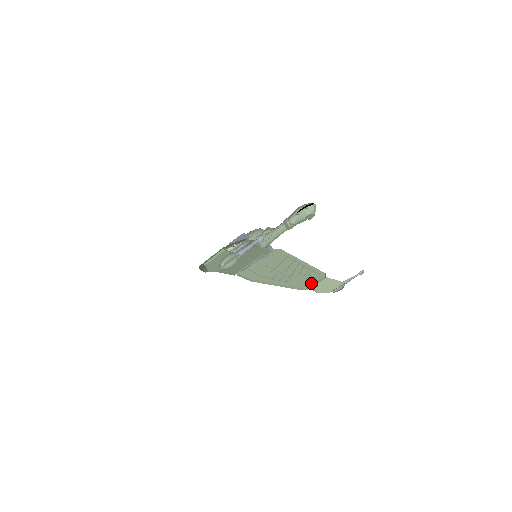
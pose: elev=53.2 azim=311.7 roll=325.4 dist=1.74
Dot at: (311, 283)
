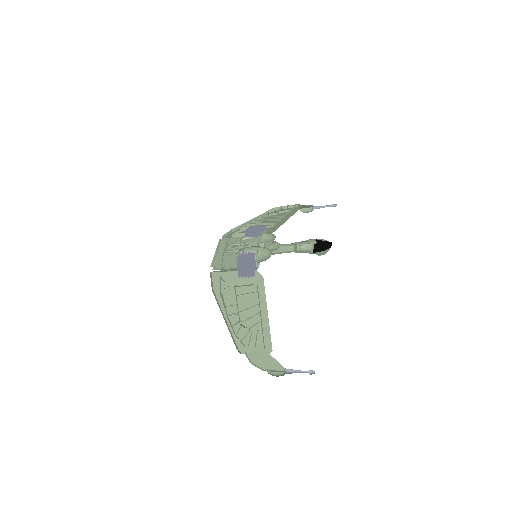
Dot at: (283, 206)
